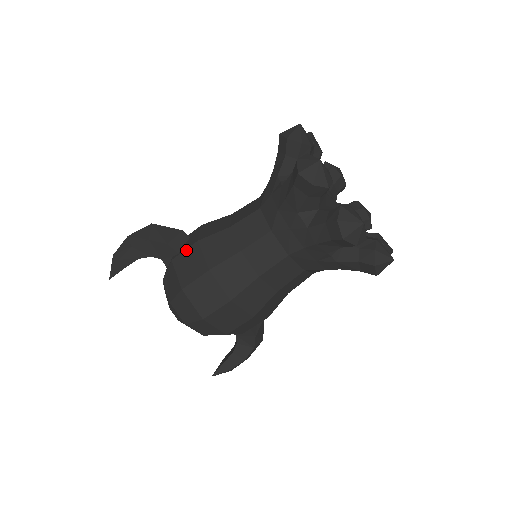
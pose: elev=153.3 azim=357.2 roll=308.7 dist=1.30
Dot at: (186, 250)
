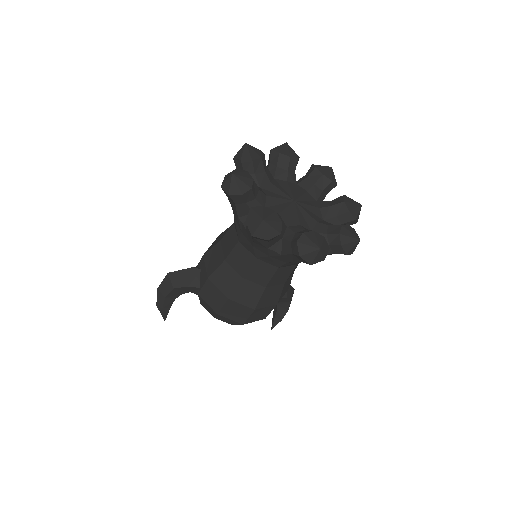
Dot at: (204, 286)
